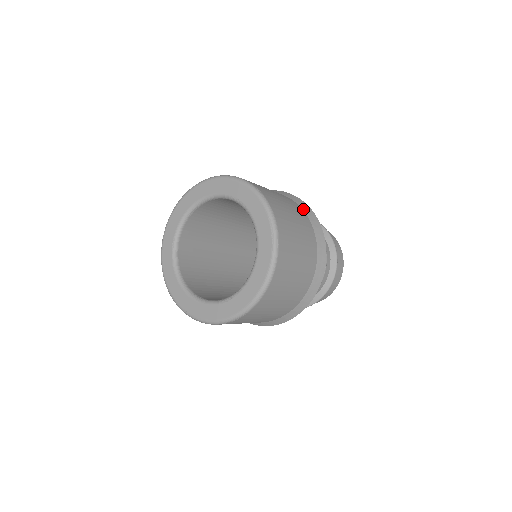
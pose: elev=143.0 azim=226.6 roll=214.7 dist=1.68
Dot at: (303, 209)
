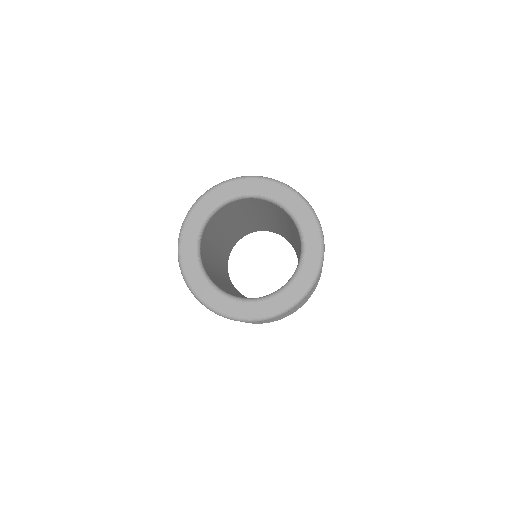
Dot at: (311, 291)
